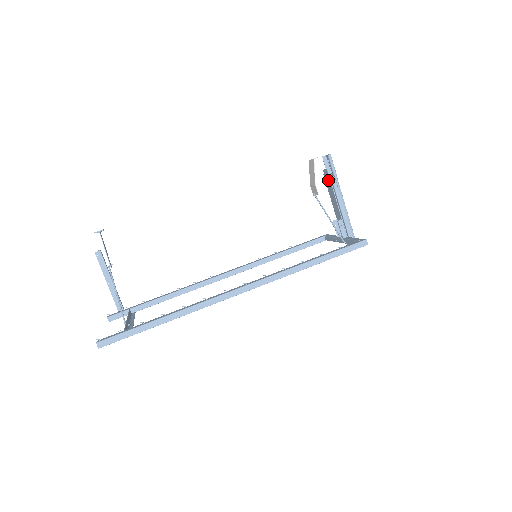
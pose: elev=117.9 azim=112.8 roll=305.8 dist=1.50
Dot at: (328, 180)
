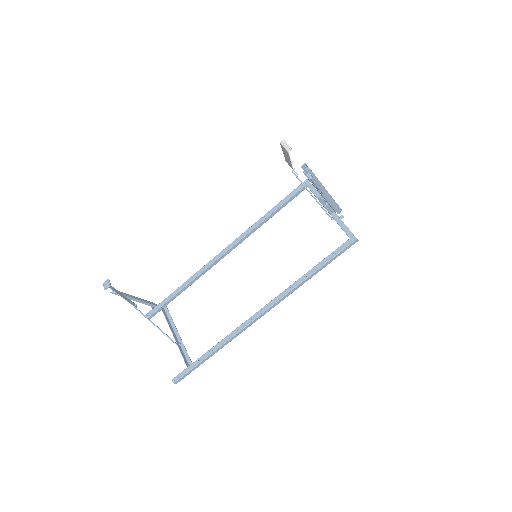
Dot at: occluded
